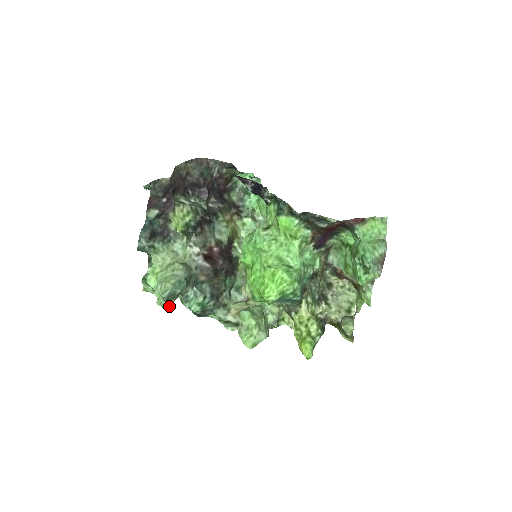
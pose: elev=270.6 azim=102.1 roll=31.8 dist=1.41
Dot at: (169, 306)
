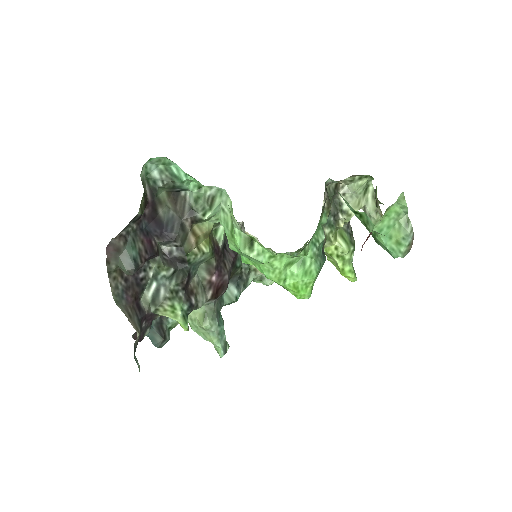
Dot at: (228, 347)
